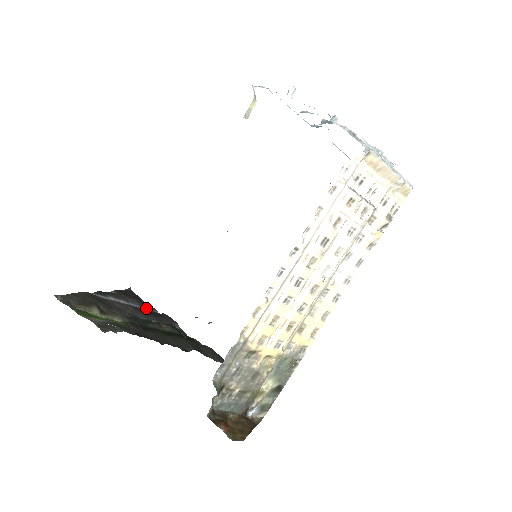
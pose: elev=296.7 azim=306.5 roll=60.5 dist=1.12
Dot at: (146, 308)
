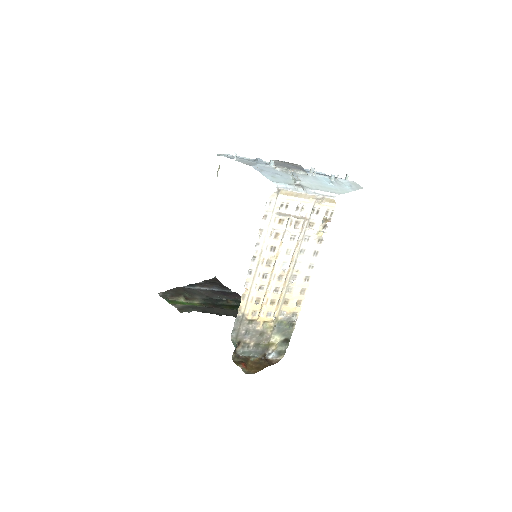
Dot at: (223, 290)
